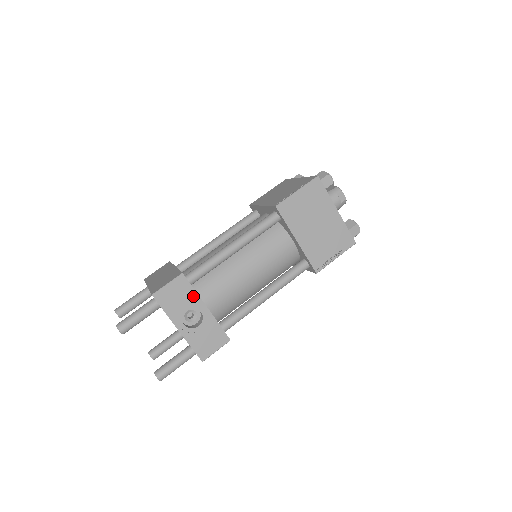
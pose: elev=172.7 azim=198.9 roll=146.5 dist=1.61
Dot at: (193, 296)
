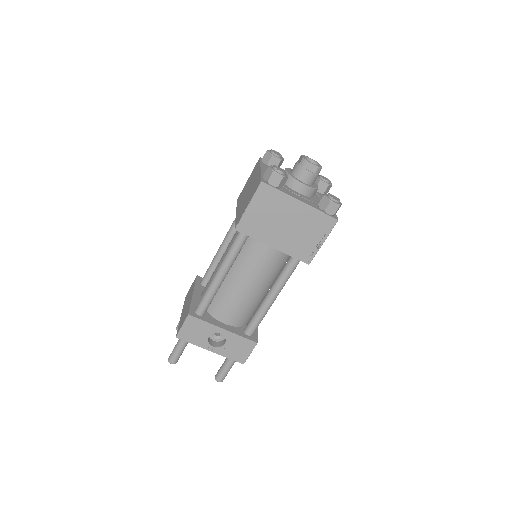
Dot at: (207, 326)
